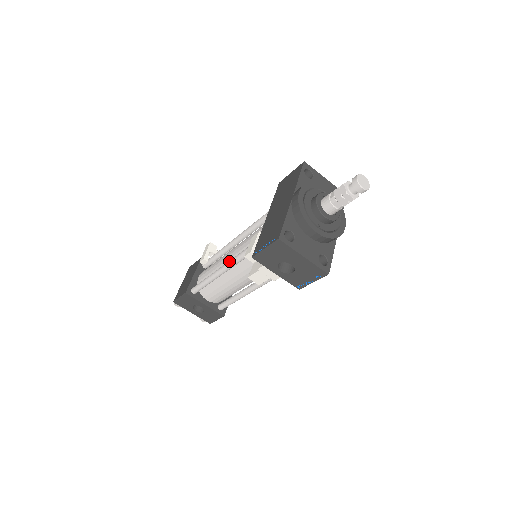
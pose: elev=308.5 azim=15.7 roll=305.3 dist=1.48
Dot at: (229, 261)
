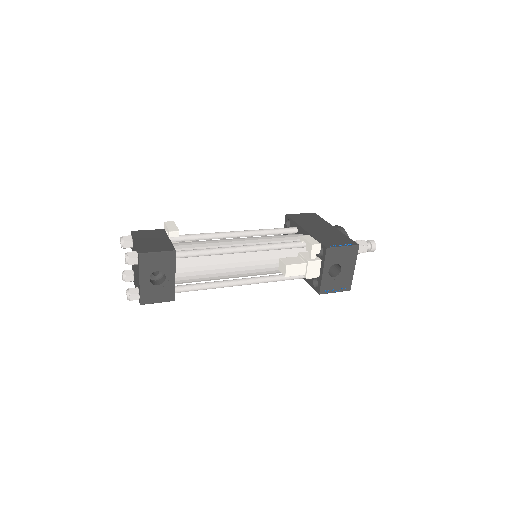
Dot at: (258, 244)
